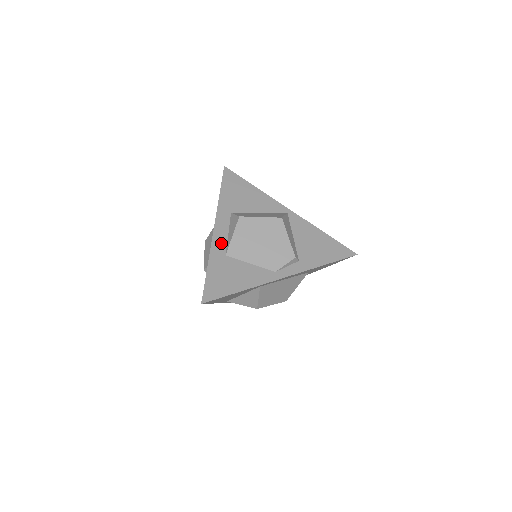
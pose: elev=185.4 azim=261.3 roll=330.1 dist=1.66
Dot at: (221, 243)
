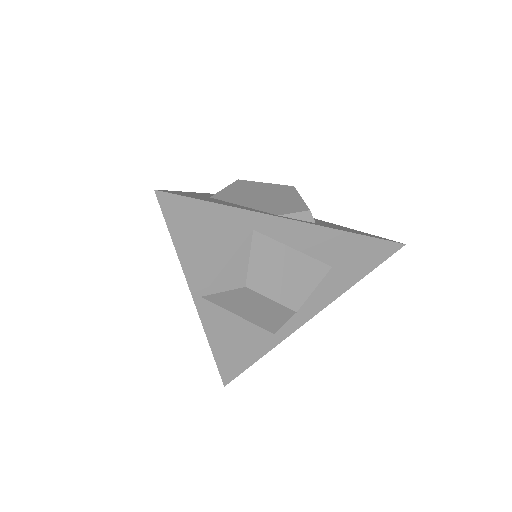
Dot at: (207, 195)
